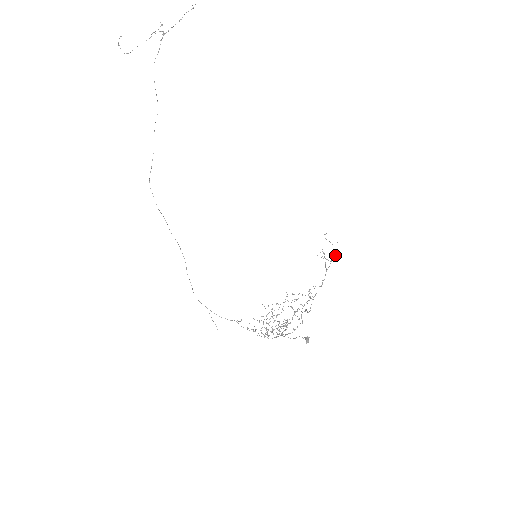
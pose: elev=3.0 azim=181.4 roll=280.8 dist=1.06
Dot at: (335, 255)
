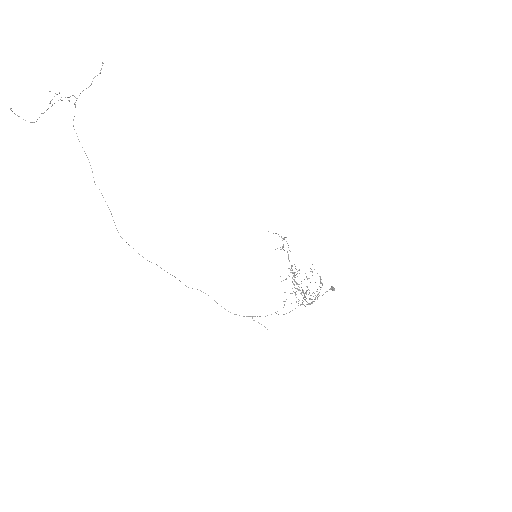
Dot at: occluded
